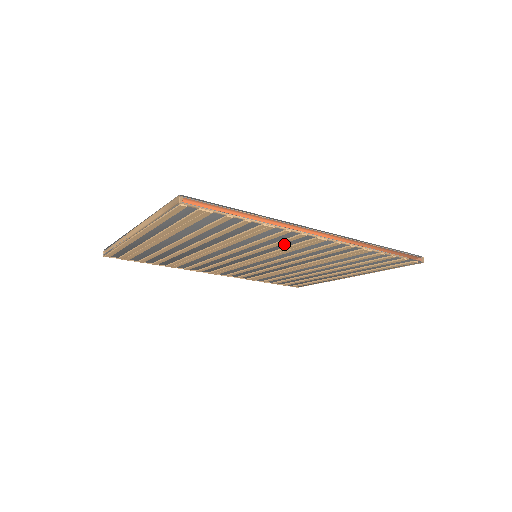
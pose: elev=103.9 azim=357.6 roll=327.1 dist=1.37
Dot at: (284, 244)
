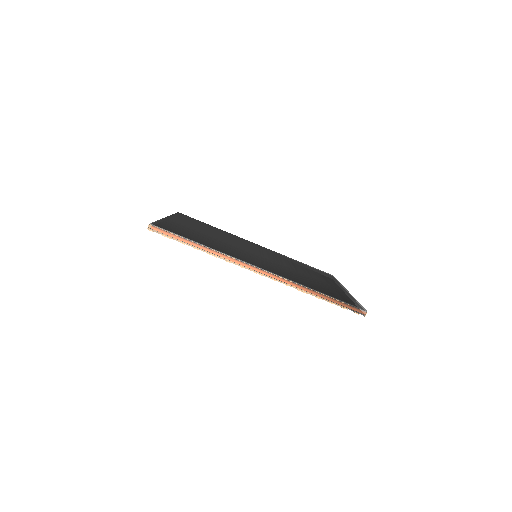
Dot at: occluded
